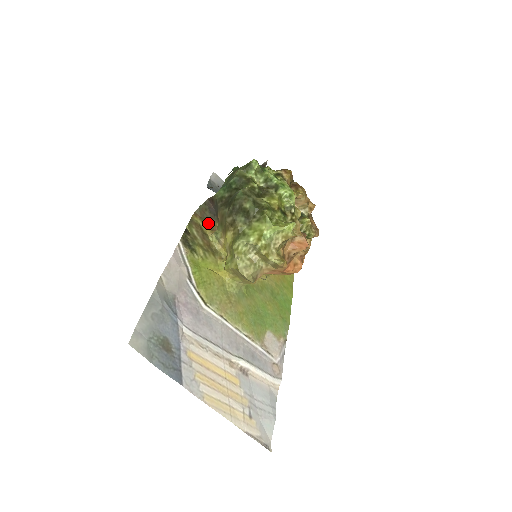
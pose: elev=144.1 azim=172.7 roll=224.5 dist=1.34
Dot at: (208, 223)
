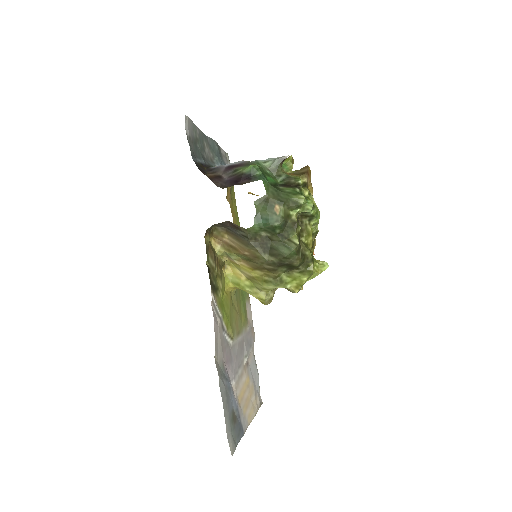
Dot at: (212, 231)
